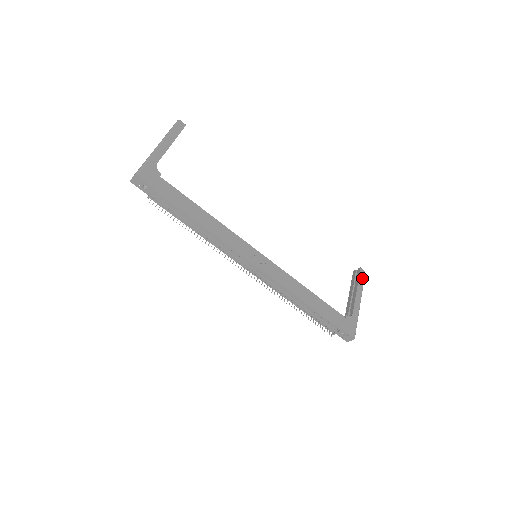
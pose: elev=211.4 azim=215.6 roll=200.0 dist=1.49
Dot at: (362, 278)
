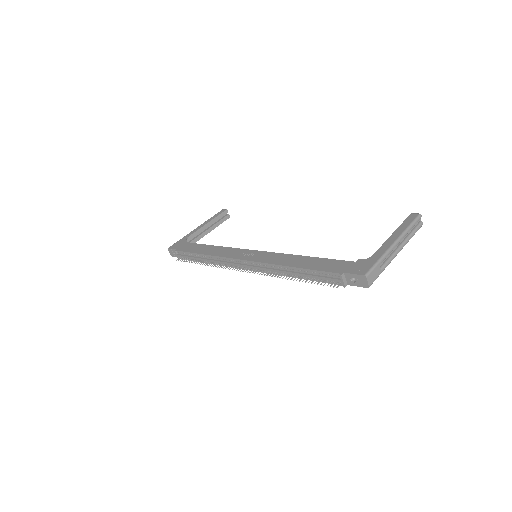
Dot at: (409, 221)
